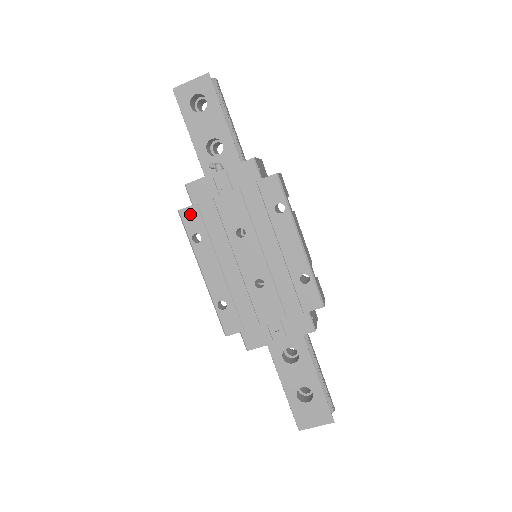
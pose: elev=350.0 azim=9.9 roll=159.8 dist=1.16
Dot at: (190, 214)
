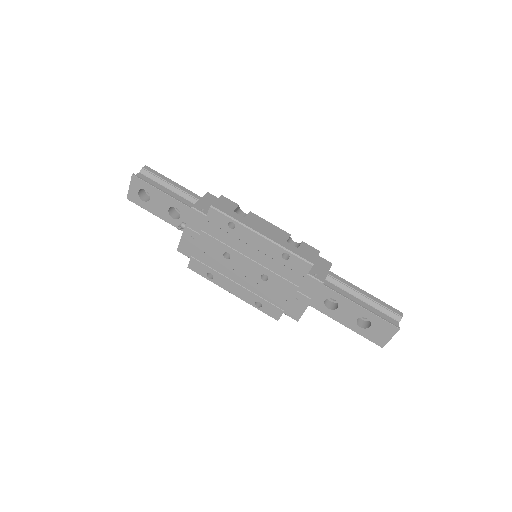
Dot at: (194, 265)
